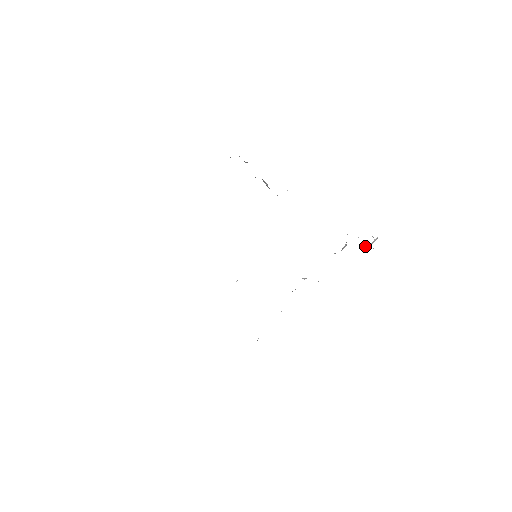
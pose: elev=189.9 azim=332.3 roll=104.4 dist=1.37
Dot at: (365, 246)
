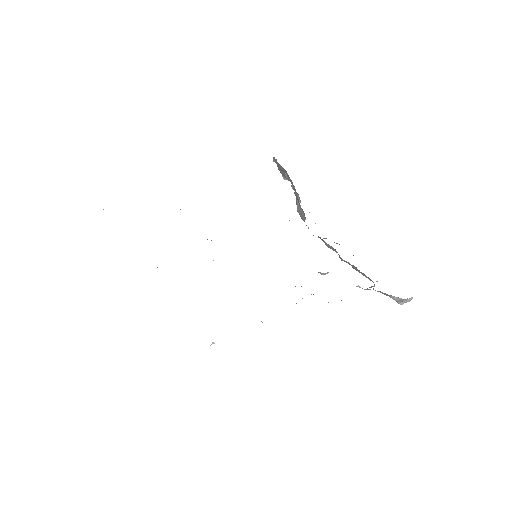
Dot at: (396, 297)
